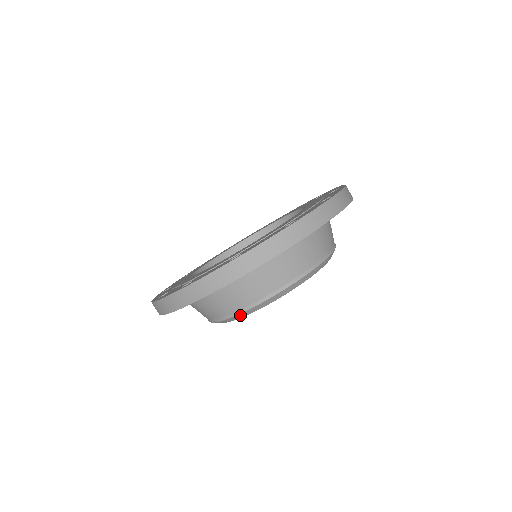
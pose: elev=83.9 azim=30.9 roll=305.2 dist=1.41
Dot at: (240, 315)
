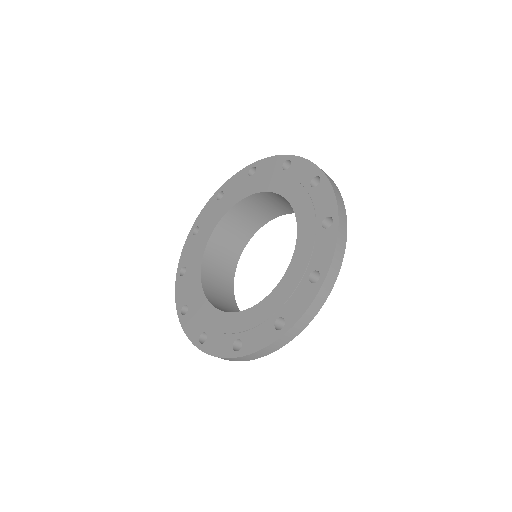
Dot at: occluded
